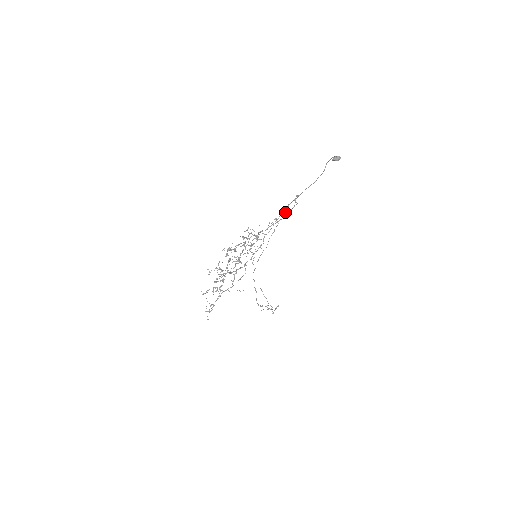
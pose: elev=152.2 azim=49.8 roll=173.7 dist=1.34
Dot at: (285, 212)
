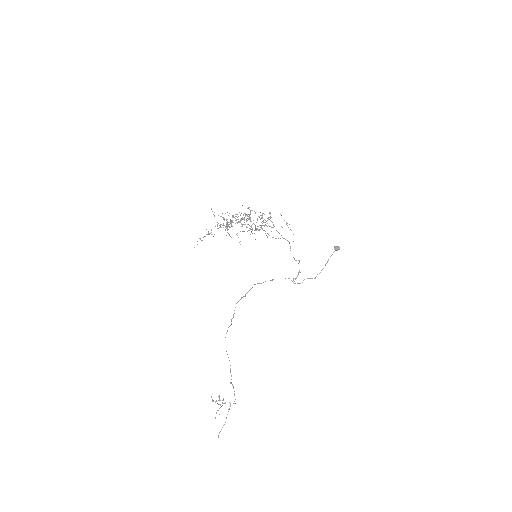
Dot at: (285, 278)
